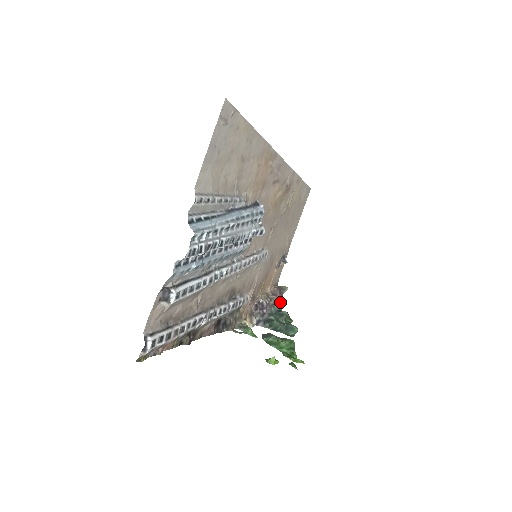
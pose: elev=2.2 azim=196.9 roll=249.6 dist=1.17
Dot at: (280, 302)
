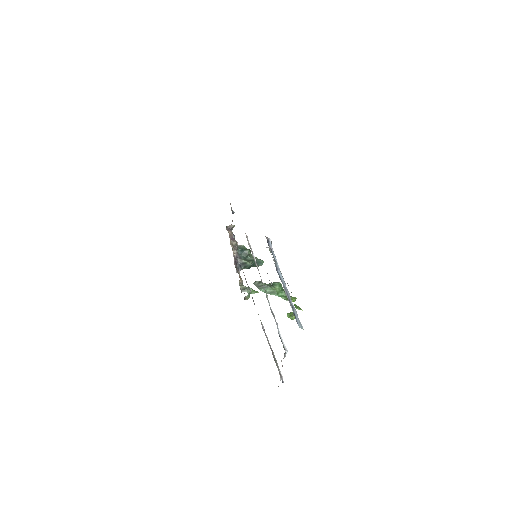
Dot at: (234, 239)
